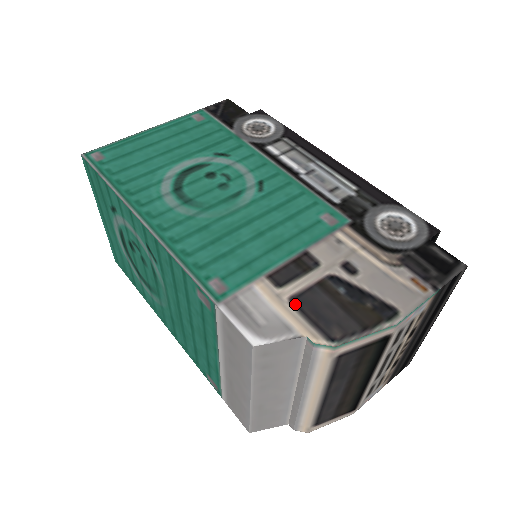
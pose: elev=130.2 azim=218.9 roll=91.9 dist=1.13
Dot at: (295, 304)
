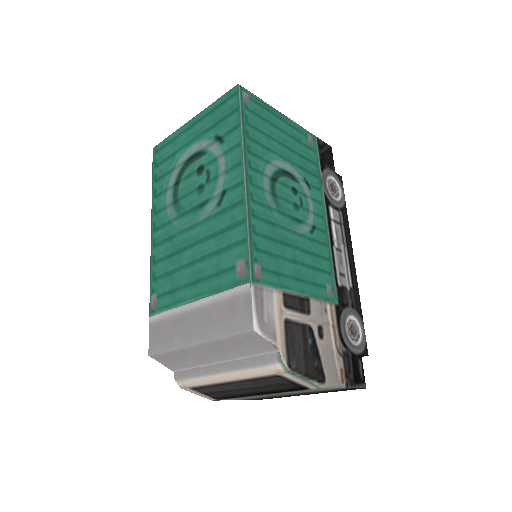
Dot at: (286, 326)
